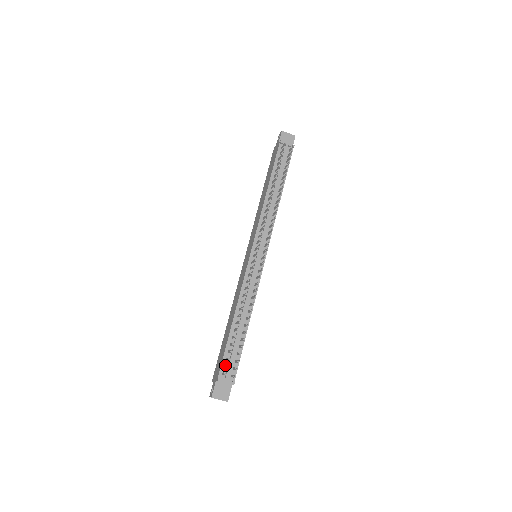
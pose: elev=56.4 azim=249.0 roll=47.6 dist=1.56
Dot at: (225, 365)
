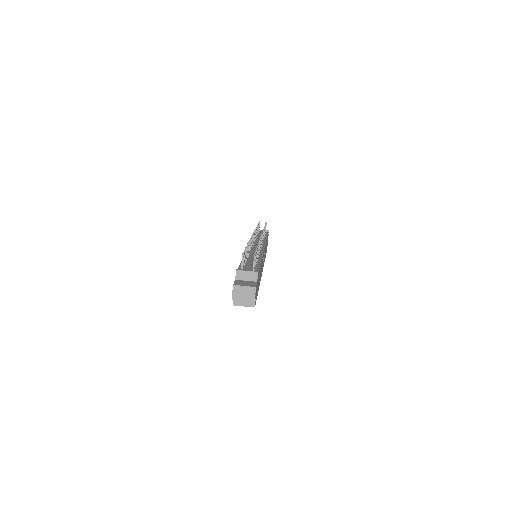
Dot at: occluded
